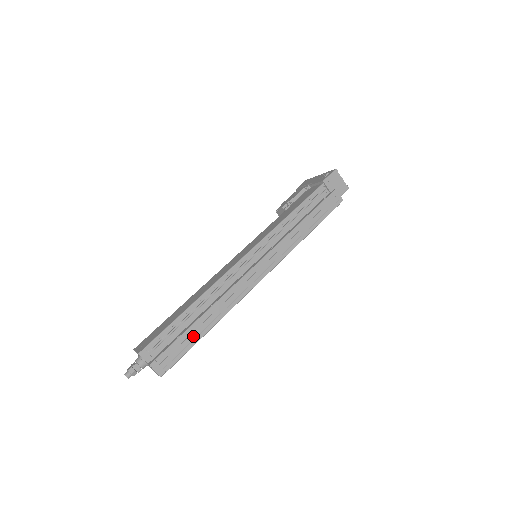
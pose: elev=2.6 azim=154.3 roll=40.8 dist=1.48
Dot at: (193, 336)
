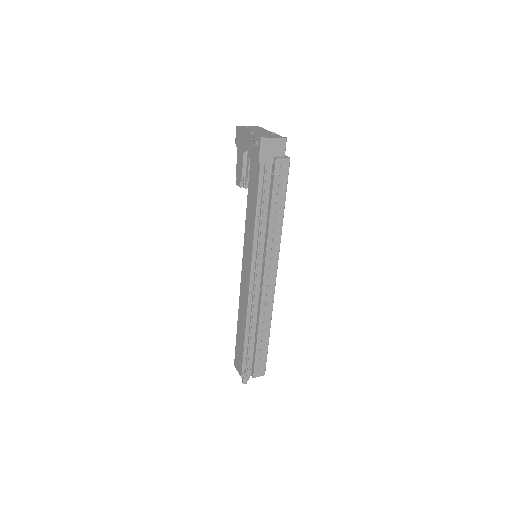
Dot at: (263, 346)
